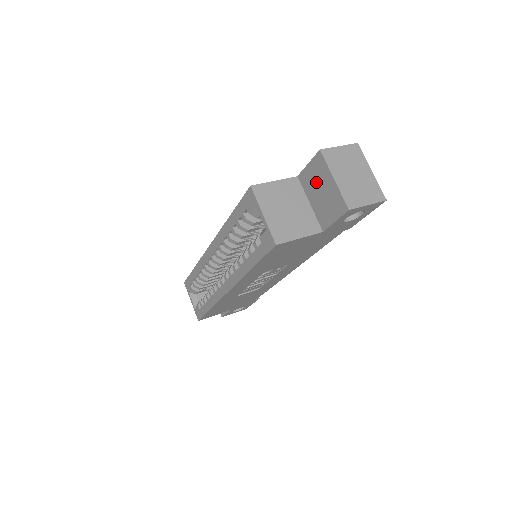
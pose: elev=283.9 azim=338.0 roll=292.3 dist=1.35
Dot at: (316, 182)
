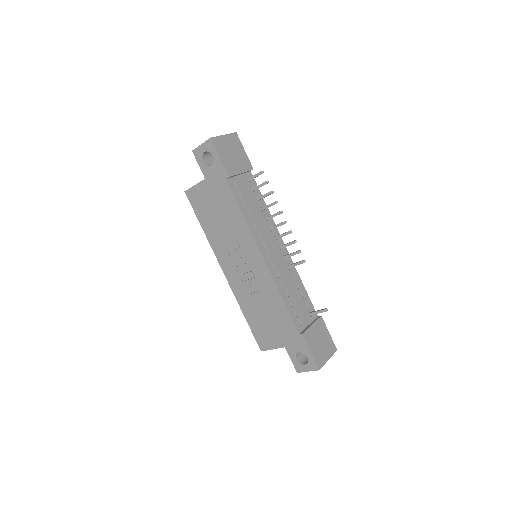
Dot at: occluded
